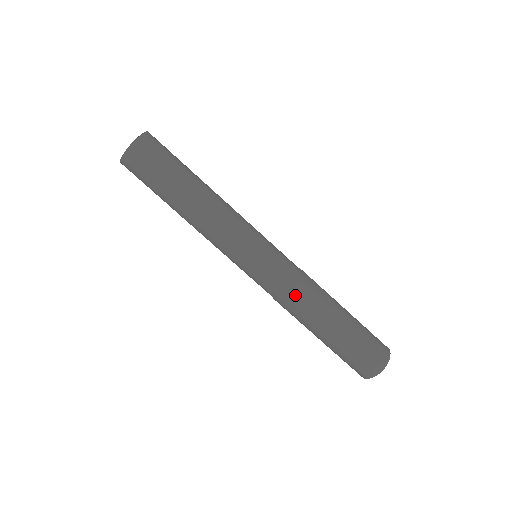
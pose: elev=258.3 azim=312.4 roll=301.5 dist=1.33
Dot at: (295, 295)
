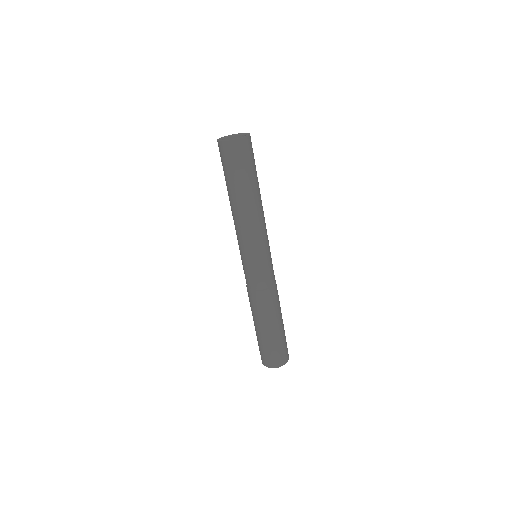
Dot at: (256, 297)
